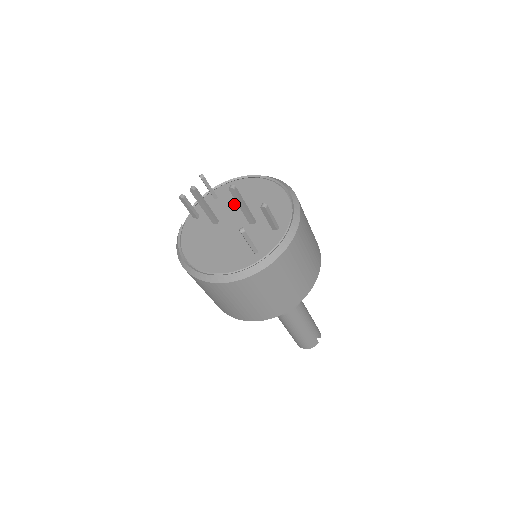
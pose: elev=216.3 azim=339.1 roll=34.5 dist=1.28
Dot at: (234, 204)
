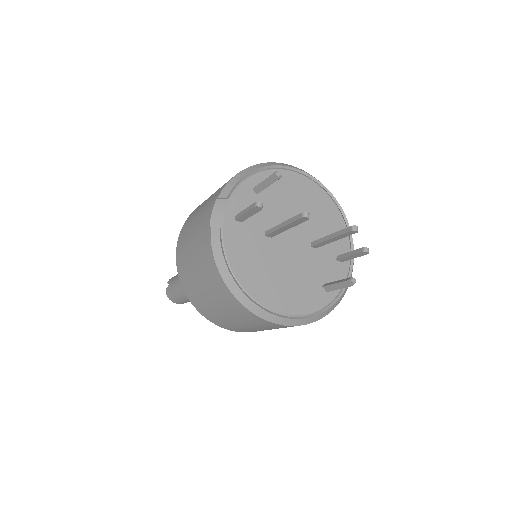
Dot at: (285, 210)
